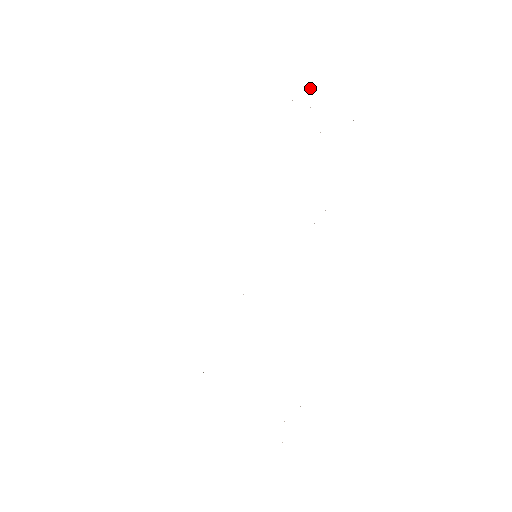
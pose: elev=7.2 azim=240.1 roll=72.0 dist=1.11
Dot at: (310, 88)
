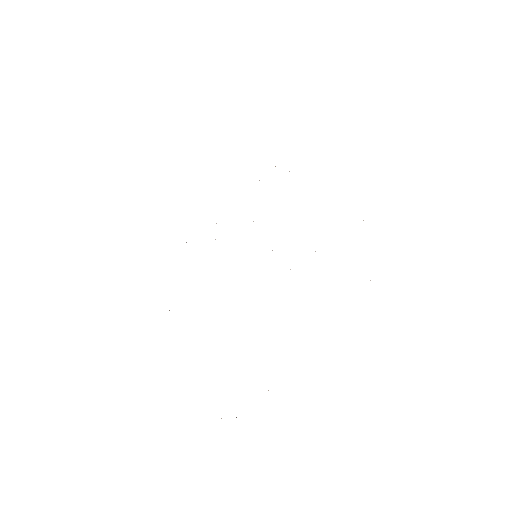
Dot at: occluded
